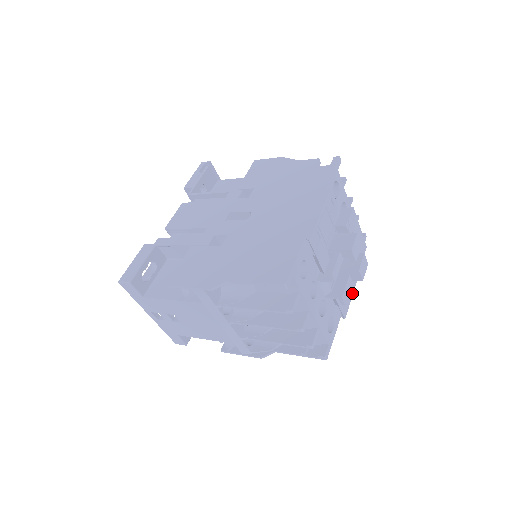
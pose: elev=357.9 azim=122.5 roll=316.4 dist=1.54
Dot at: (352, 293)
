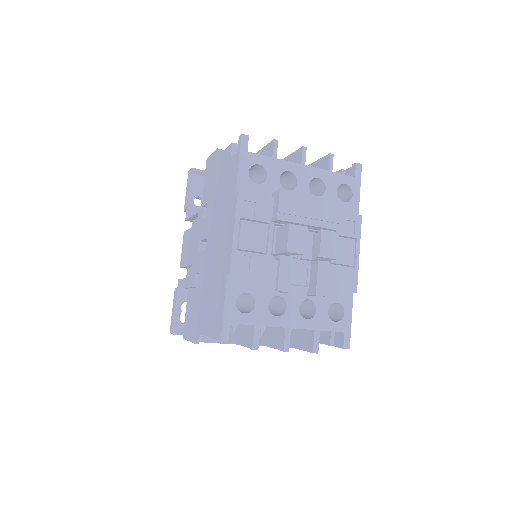
Dot at: (357, 255)
